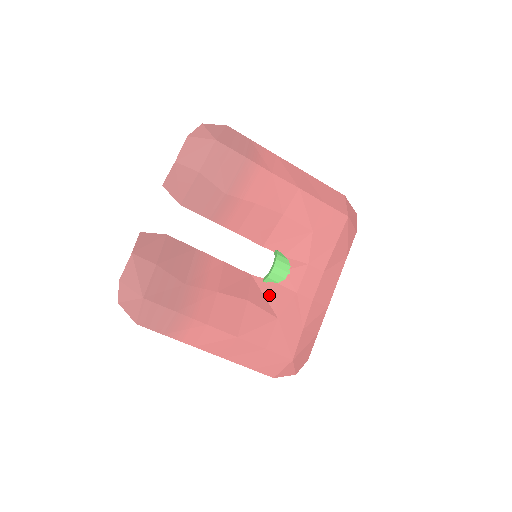
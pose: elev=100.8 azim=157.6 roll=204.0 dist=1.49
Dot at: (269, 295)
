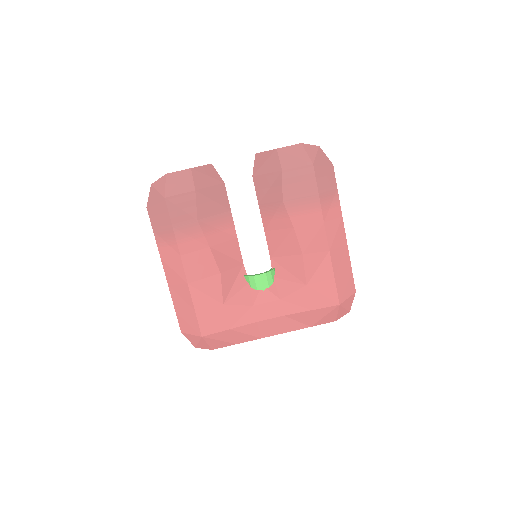
Dot at: (237, 287)
